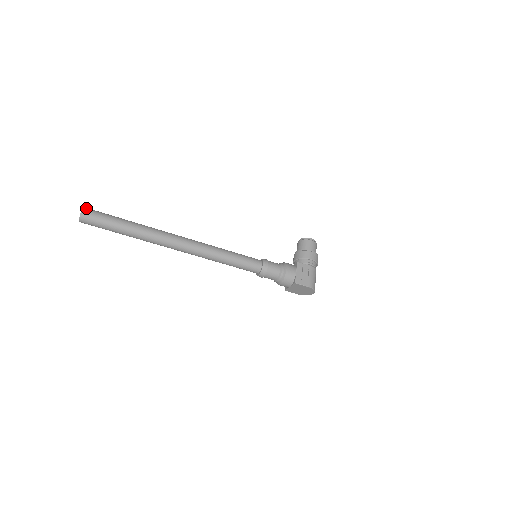
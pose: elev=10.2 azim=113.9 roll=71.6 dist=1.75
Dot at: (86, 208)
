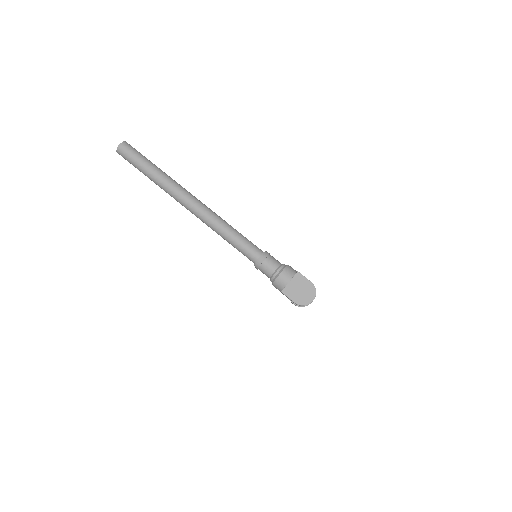
Dot at: occluded
